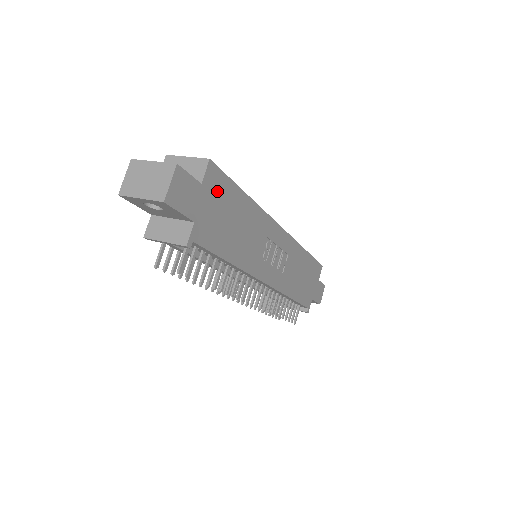
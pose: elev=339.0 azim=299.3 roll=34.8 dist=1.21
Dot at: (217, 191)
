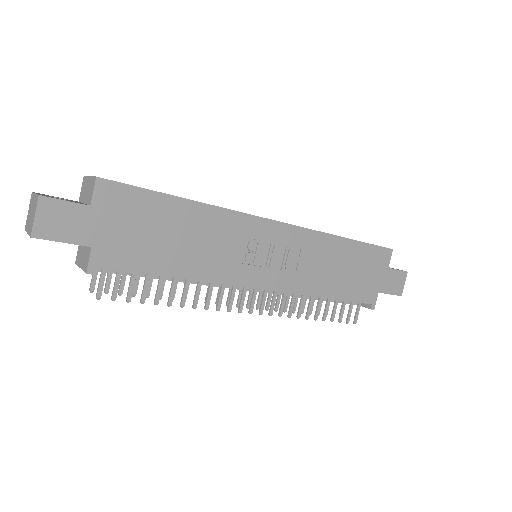
Dot at: (123, 207)
